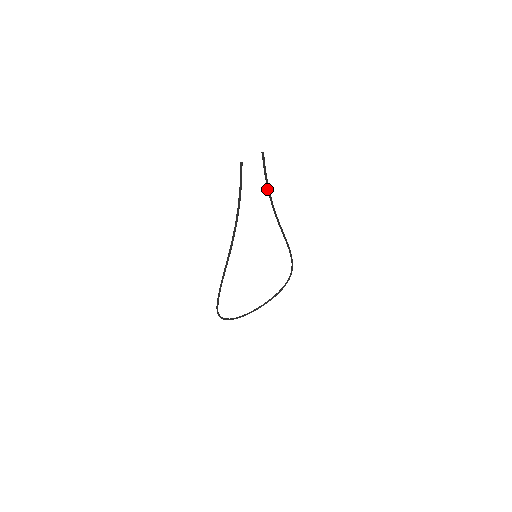
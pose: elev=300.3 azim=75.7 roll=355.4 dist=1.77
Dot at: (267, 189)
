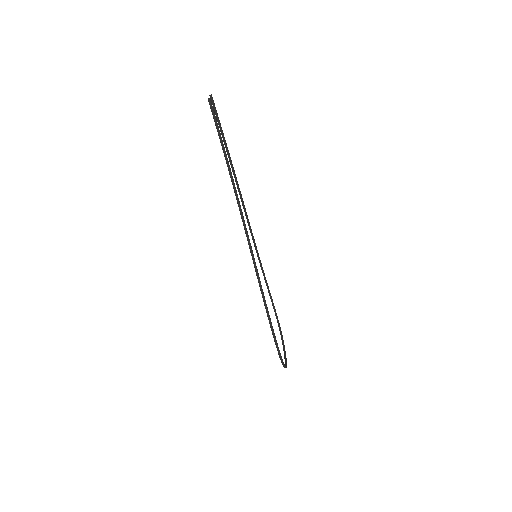
Dot at: (227, 153)
